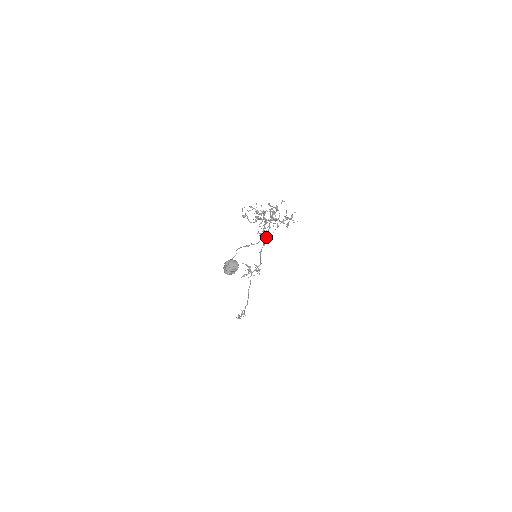
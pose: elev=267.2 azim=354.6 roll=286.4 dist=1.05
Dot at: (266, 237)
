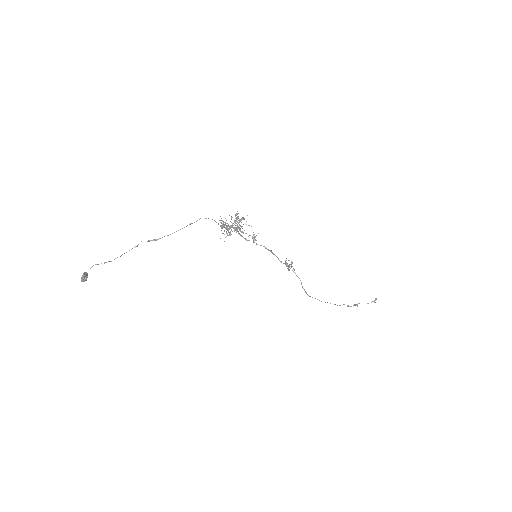
Dot at: (254, 240)
